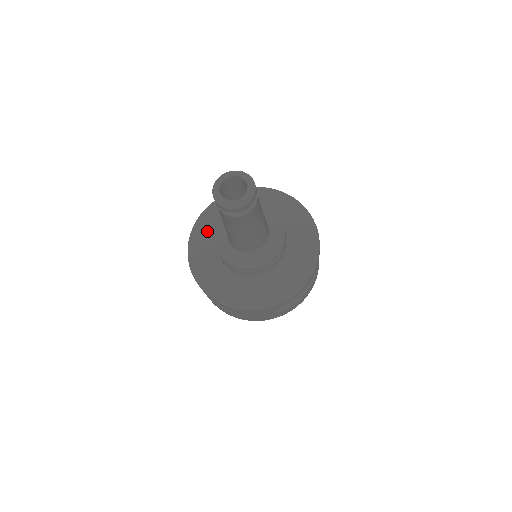
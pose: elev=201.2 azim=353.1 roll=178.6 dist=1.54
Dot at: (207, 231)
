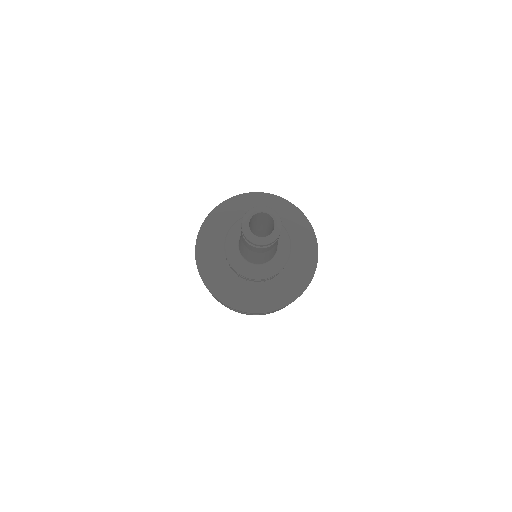
Dot at: (247, 207)
